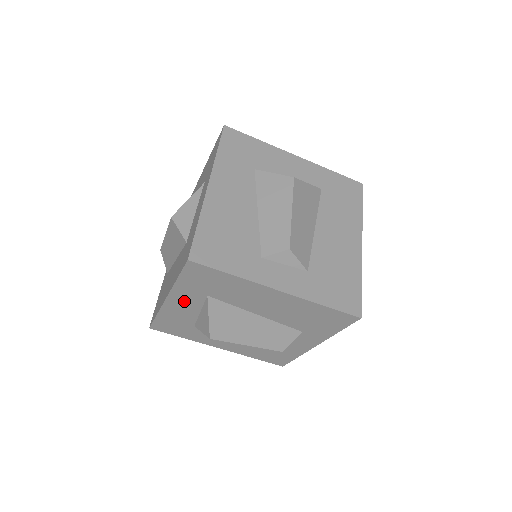
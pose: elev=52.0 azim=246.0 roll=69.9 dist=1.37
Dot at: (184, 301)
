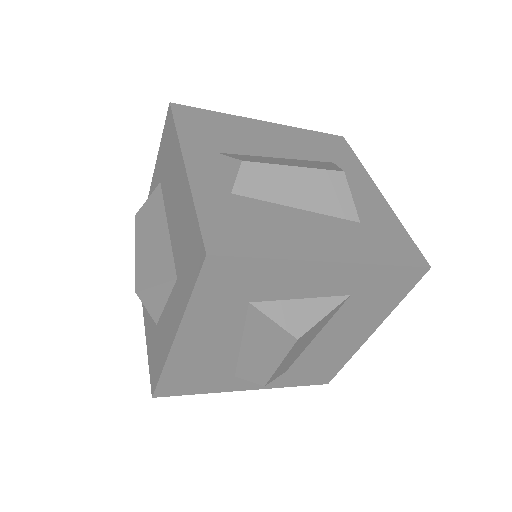
Dot at: occluded
